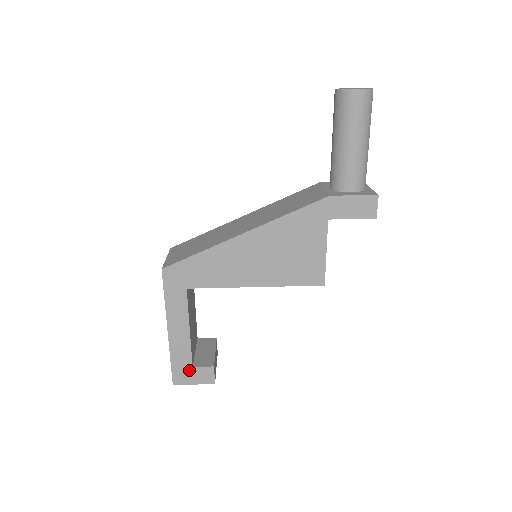
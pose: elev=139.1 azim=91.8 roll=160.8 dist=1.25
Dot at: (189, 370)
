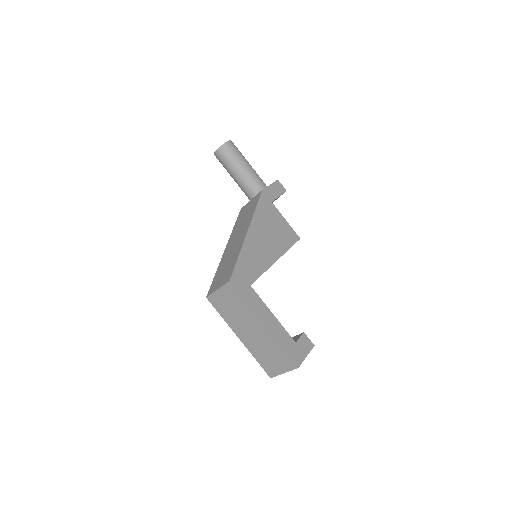
Dot at: (296, 347)
